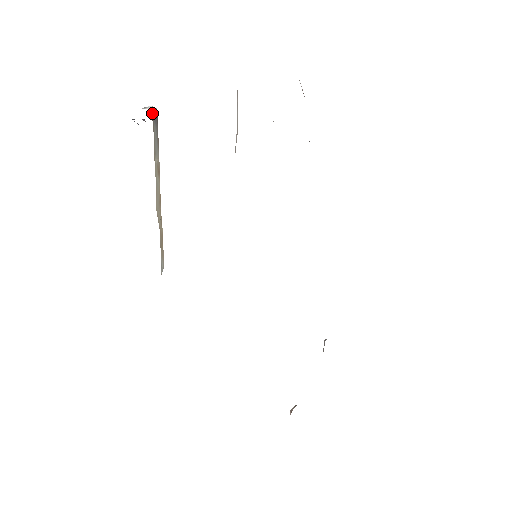
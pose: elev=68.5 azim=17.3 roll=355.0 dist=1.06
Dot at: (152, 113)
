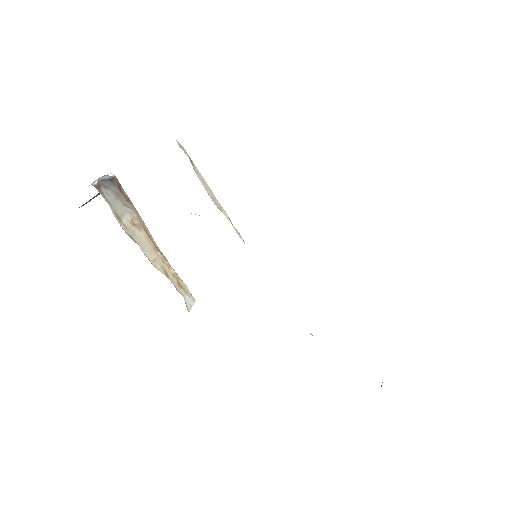
Dot at: (97, 185)
